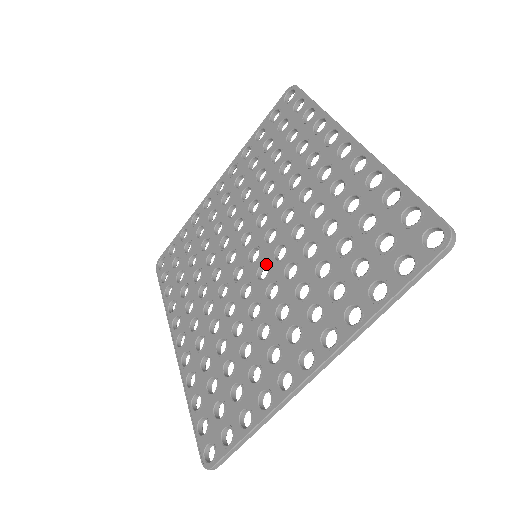
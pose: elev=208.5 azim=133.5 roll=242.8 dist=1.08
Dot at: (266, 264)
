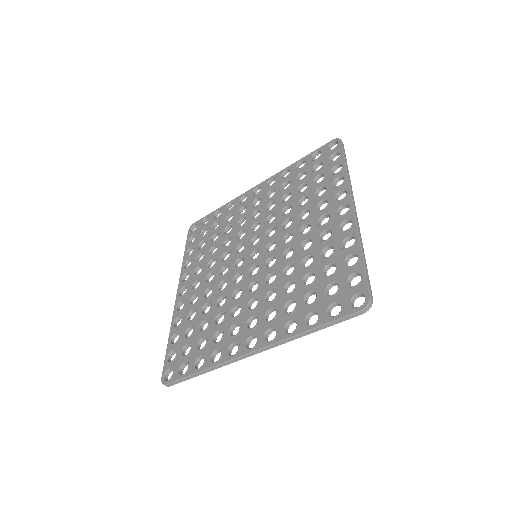
Dot at: (259, 265)
